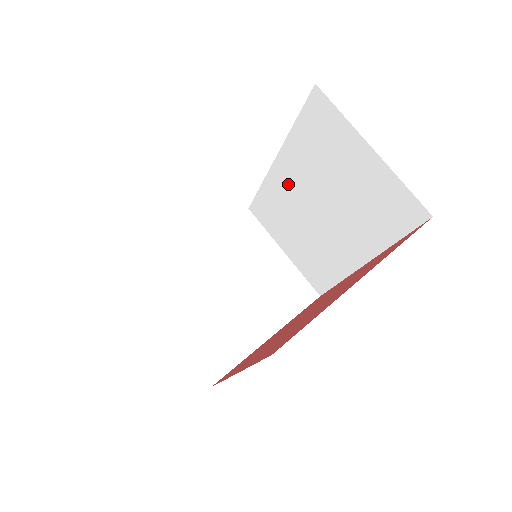
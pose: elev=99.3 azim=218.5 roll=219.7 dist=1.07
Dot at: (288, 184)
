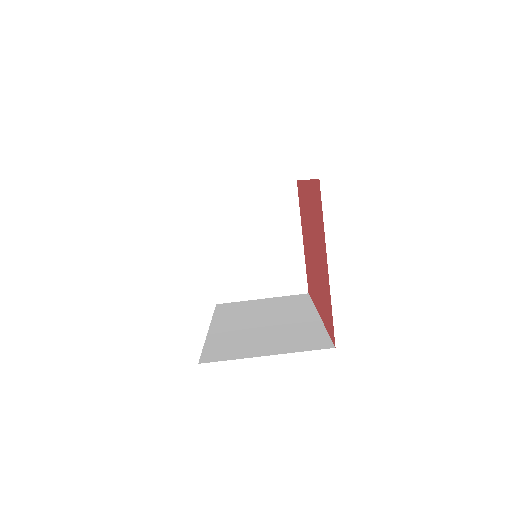
Dot at: occluded
